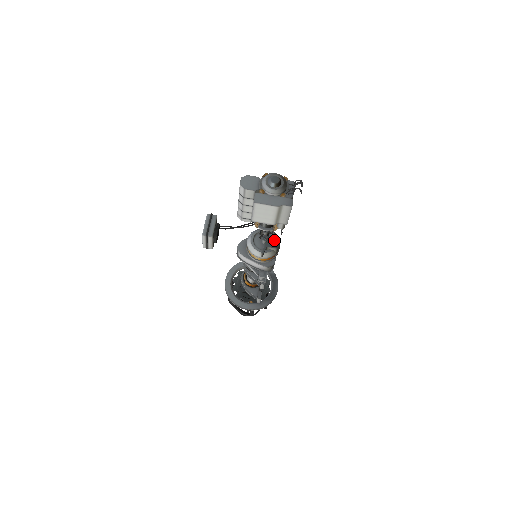
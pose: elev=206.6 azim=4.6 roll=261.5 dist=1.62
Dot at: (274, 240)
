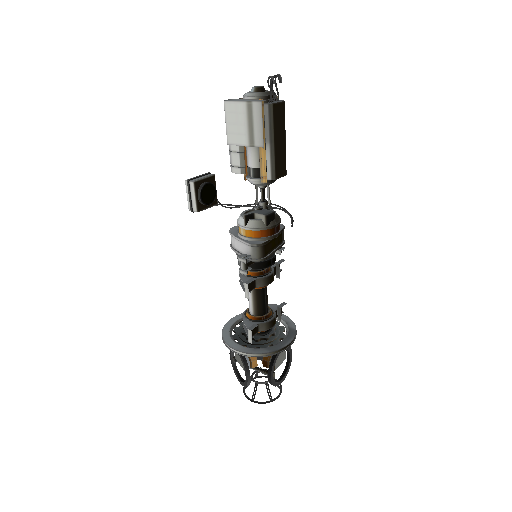
Dot at: (268, 210)
